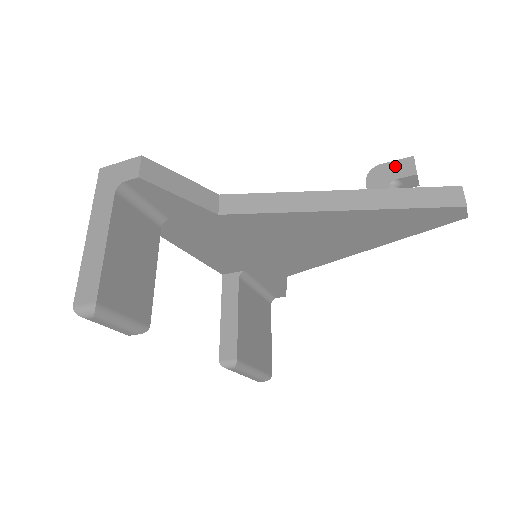
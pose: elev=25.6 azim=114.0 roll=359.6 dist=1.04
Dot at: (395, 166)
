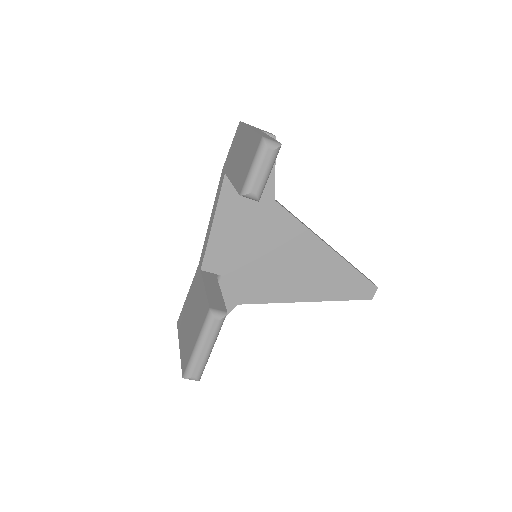
Dot at: occluded
